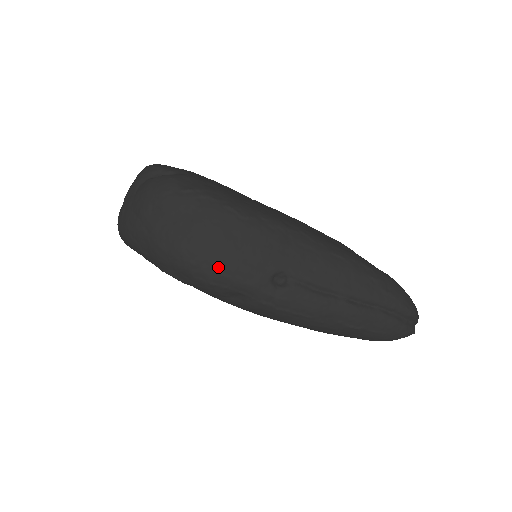
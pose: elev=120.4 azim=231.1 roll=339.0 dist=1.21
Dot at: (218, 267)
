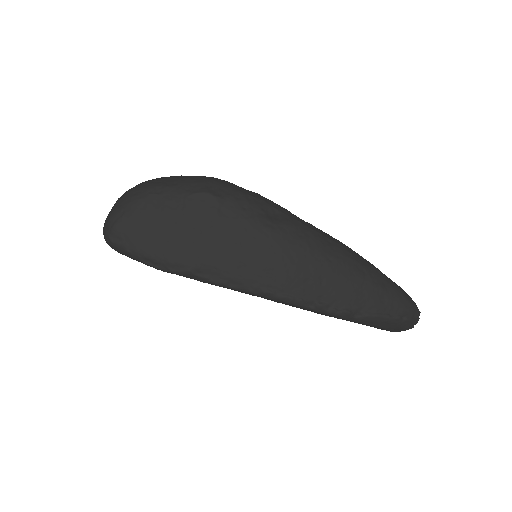
Dot at: (251, 191)
